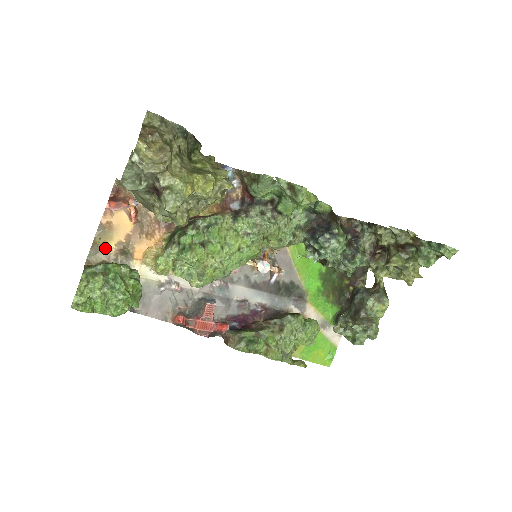
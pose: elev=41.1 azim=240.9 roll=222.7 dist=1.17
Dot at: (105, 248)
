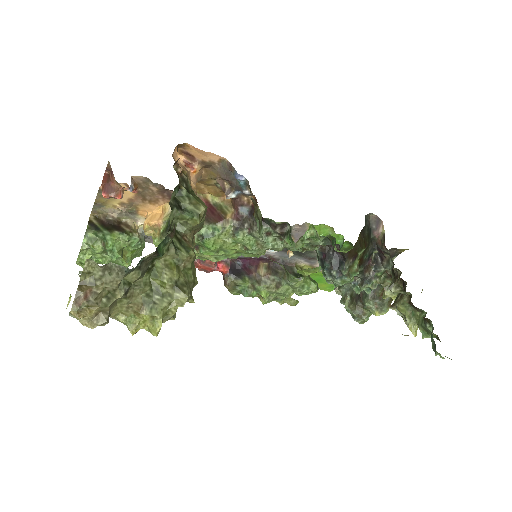
Dot at: (108, 204)
